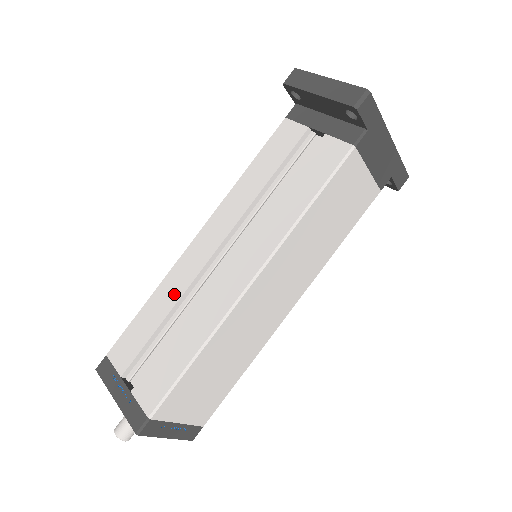
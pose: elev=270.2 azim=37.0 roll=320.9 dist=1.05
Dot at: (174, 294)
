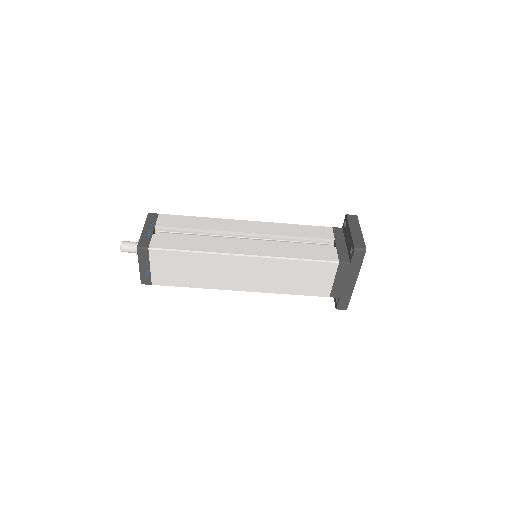
Dot at: (212, 226)
